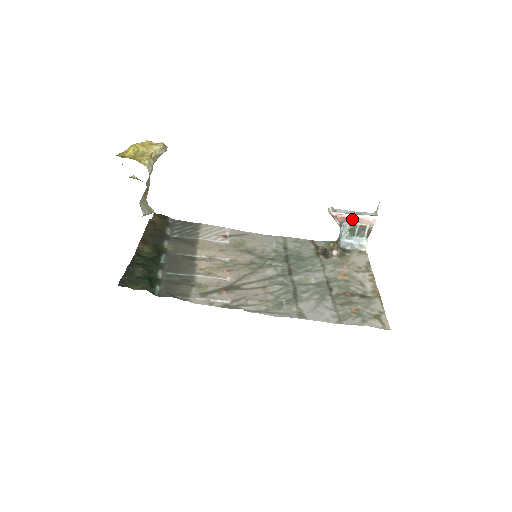
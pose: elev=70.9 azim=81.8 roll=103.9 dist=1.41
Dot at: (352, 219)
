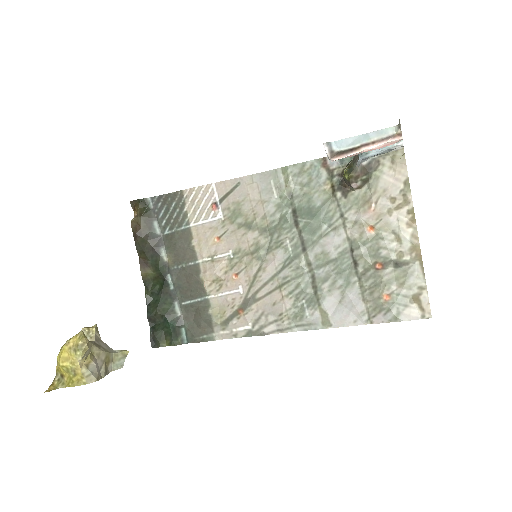
Dot at: (363, 151)
